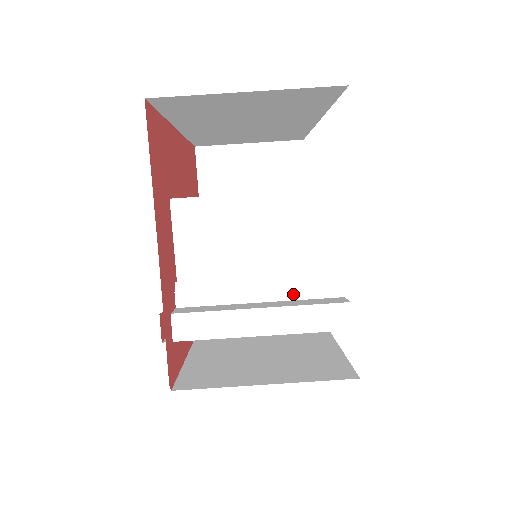
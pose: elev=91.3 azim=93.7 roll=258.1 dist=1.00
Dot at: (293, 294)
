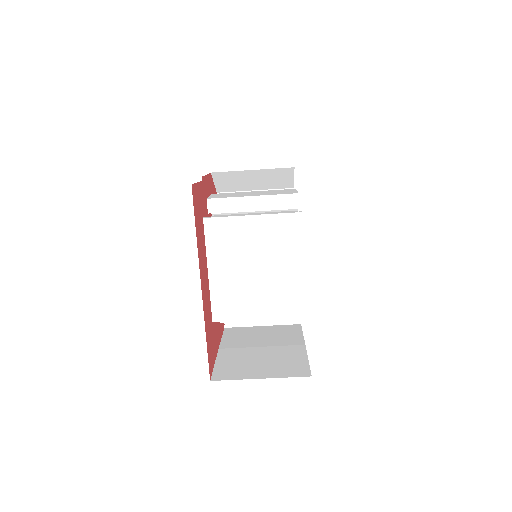
Dot at: occluded
